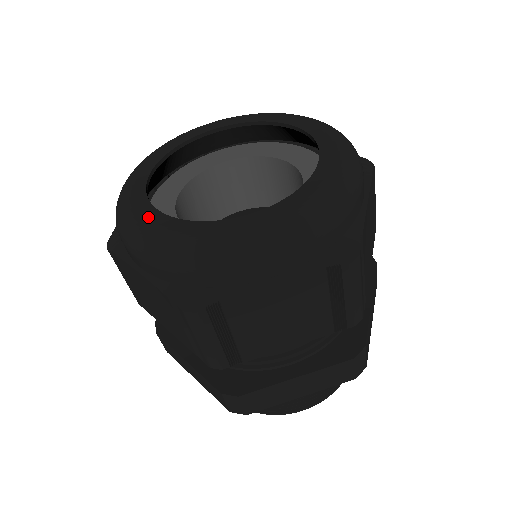
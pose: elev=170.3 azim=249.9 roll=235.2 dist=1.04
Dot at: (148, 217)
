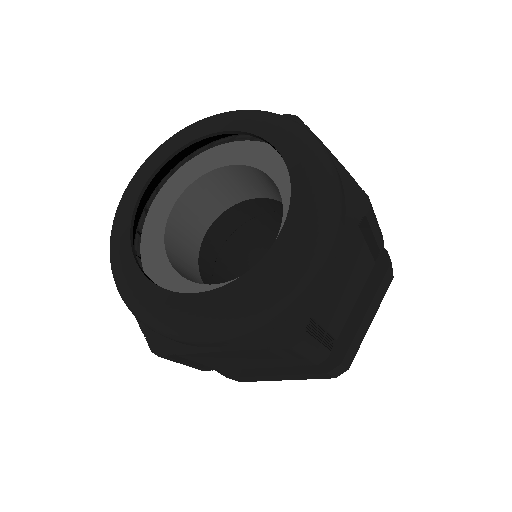
Dot at: (124, 263)
